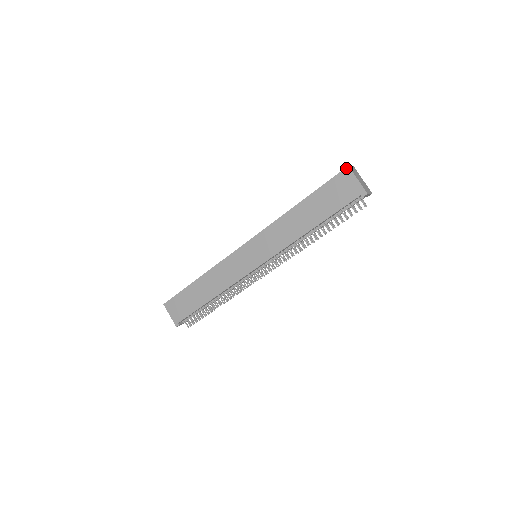
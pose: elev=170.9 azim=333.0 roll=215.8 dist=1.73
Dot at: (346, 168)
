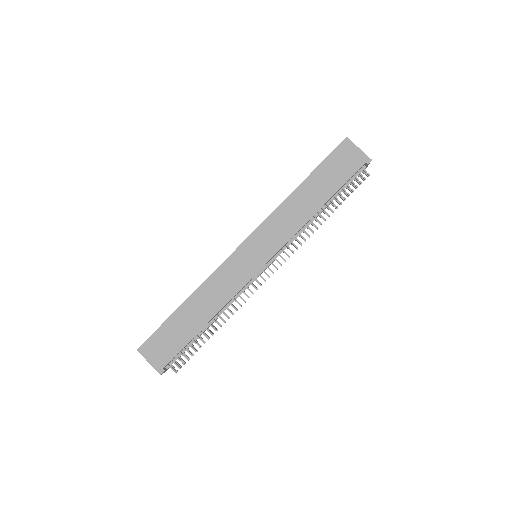
Dot at: (345, 139)
